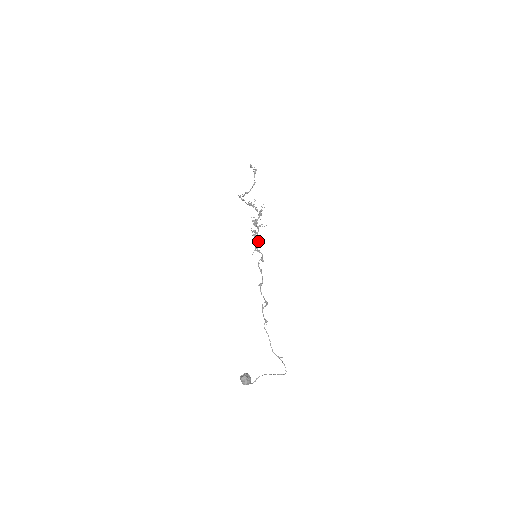
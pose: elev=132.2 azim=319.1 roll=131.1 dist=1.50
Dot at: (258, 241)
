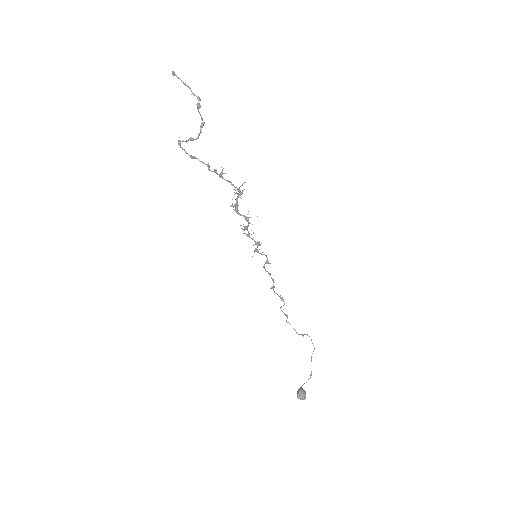
Dot at: occluded
